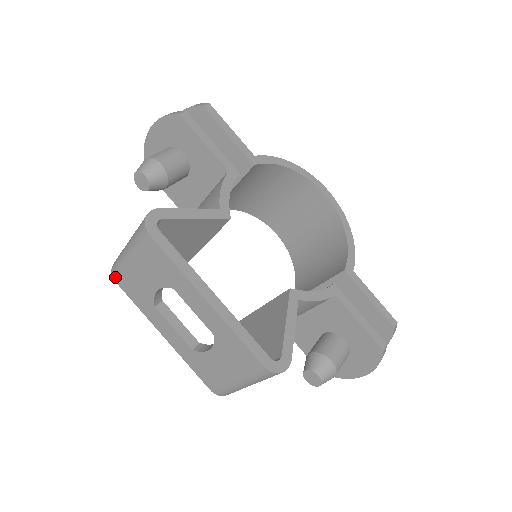
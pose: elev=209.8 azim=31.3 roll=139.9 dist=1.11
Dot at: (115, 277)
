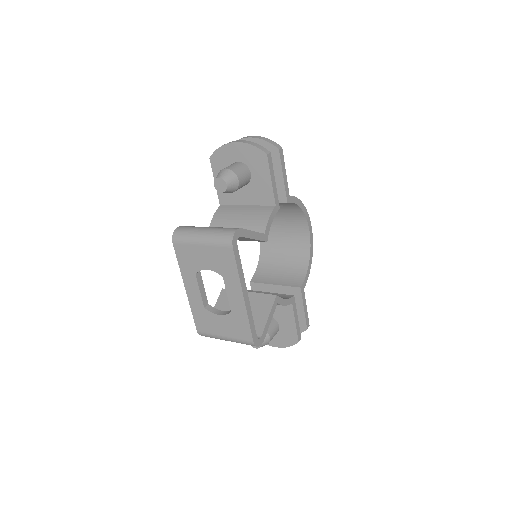
Dot at: (175, 242)
